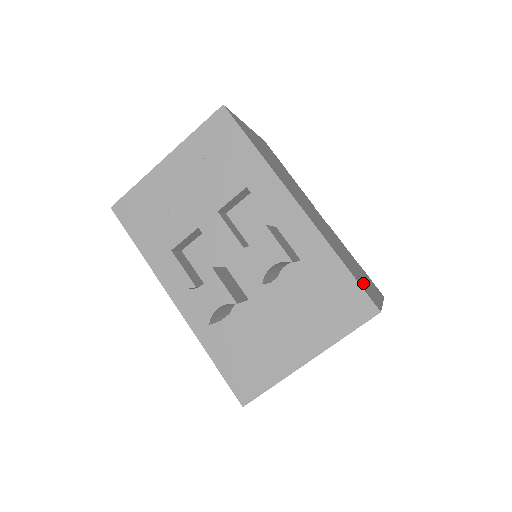
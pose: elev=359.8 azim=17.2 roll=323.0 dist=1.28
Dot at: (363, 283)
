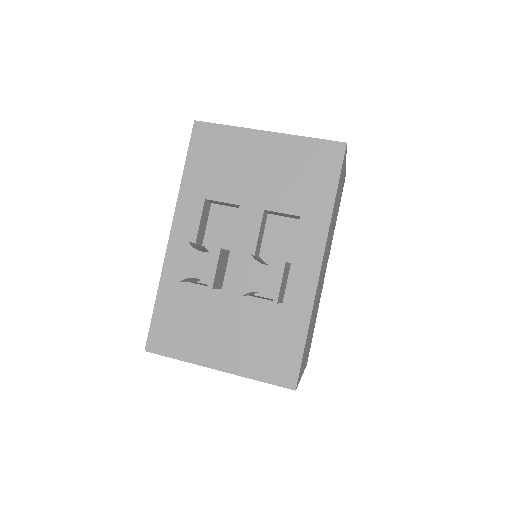
Dot at: occluded
